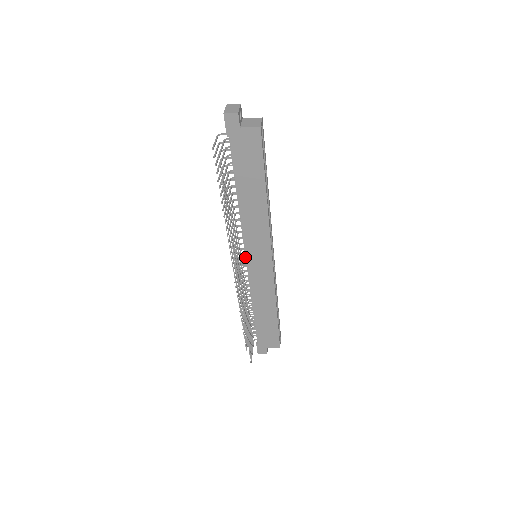
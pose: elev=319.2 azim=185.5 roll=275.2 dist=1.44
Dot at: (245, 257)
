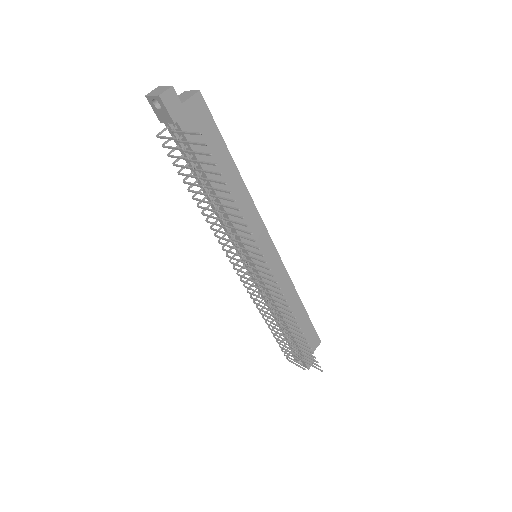
Dot at: (247, 267)
